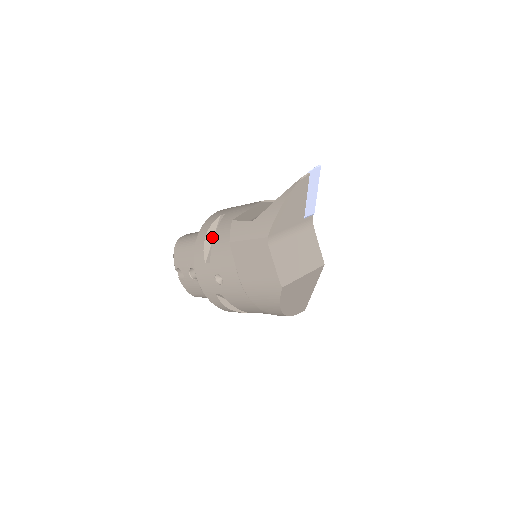
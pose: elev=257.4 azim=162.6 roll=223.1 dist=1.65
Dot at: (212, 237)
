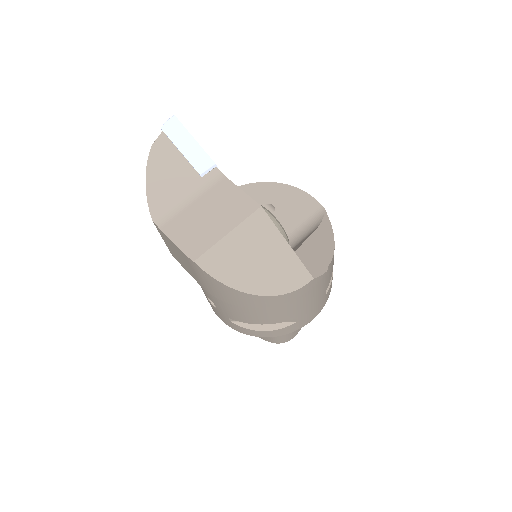
Dot at: occluded
